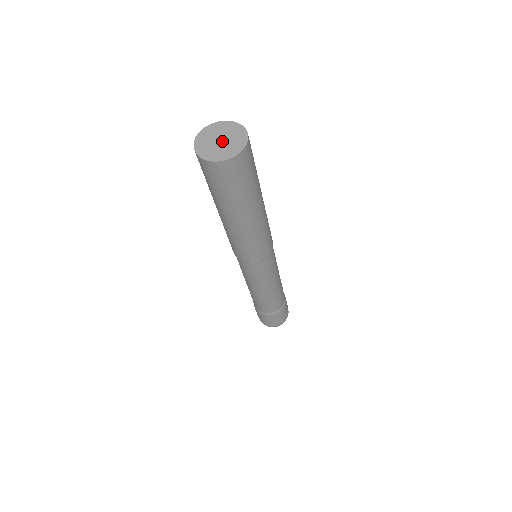
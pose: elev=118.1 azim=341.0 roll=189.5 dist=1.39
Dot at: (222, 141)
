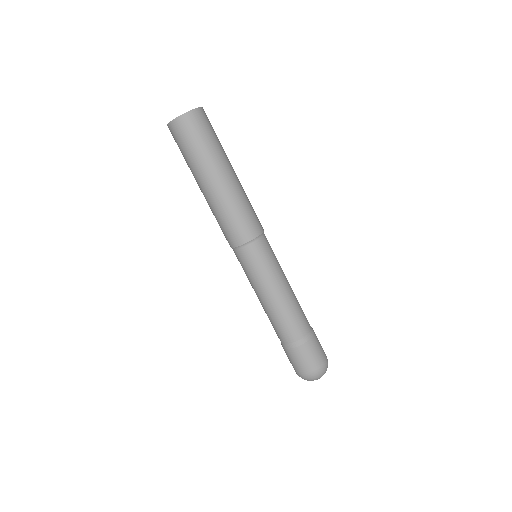
Dot at: occluded
